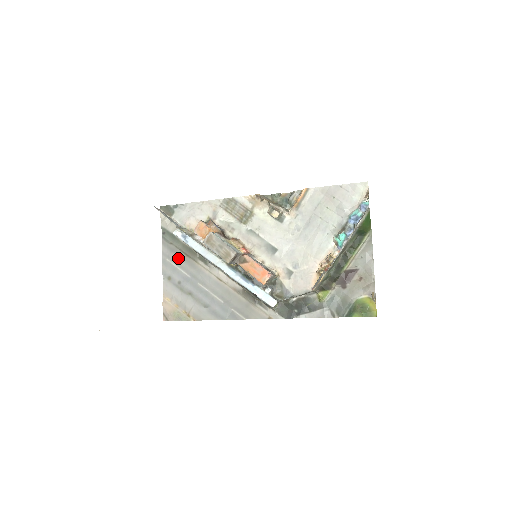
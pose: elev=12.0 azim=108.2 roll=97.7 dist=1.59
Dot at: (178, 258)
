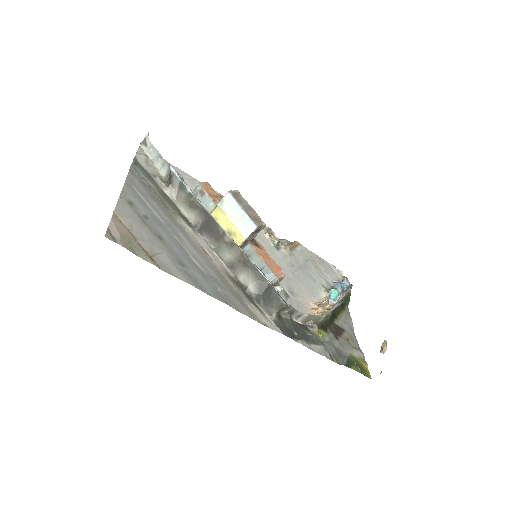
Dot at: (150, 196)
